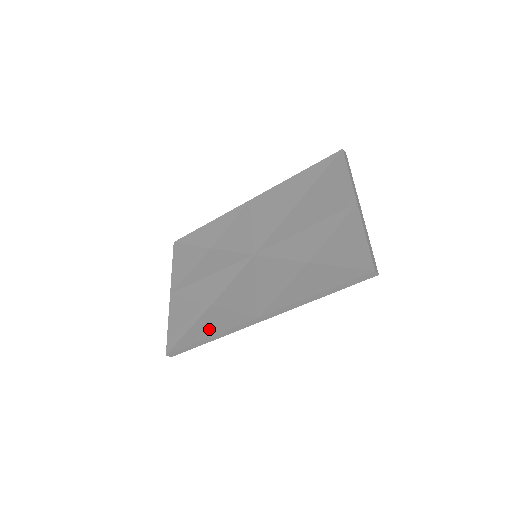
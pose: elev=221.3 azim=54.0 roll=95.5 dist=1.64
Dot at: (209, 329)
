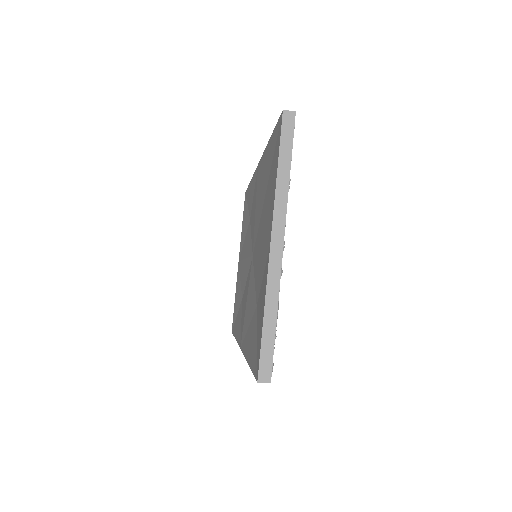
Dot at: (237, 329)
